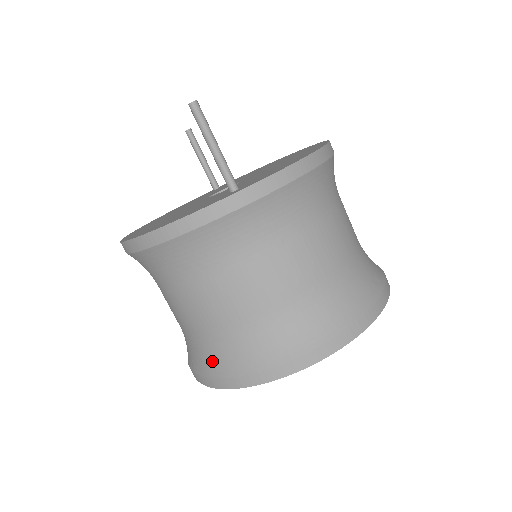
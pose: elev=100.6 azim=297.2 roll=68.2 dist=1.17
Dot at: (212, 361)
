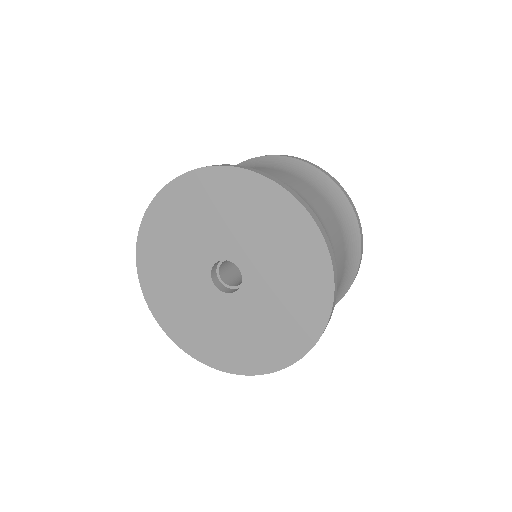
Dot at: occluded
